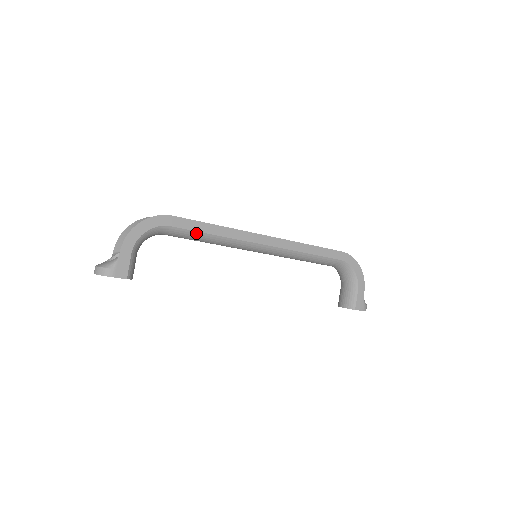
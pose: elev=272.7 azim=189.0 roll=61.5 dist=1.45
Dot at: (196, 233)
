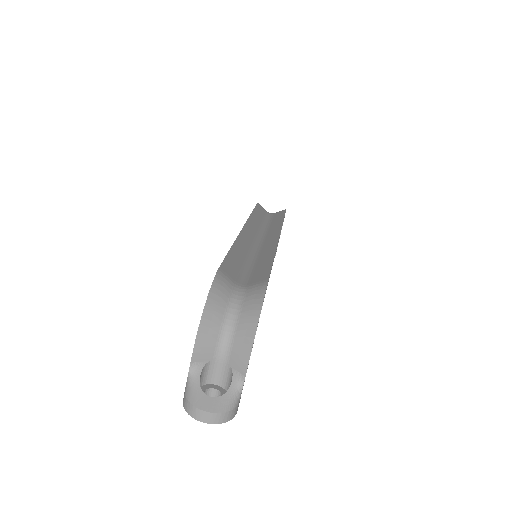
Dot at: occluded
